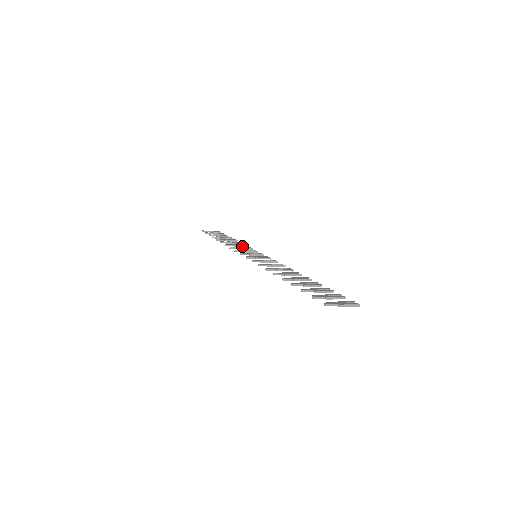
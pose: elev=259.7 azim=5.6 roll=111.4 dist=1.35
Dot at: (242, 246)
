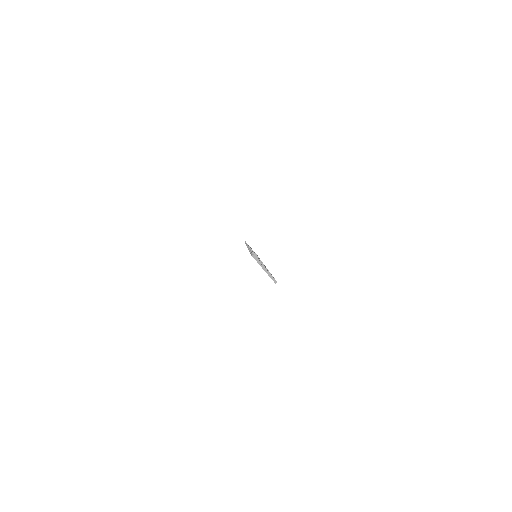
Dot at: occluded
